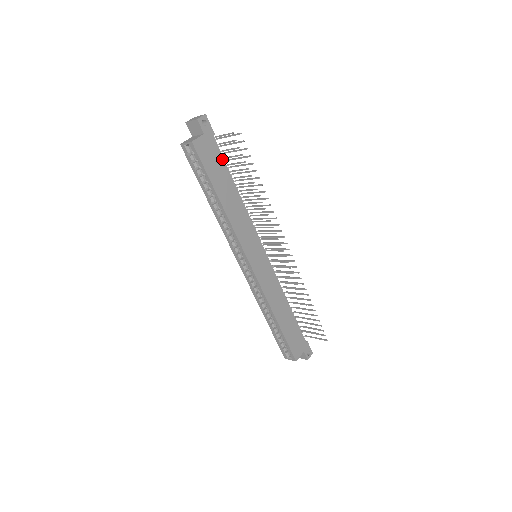
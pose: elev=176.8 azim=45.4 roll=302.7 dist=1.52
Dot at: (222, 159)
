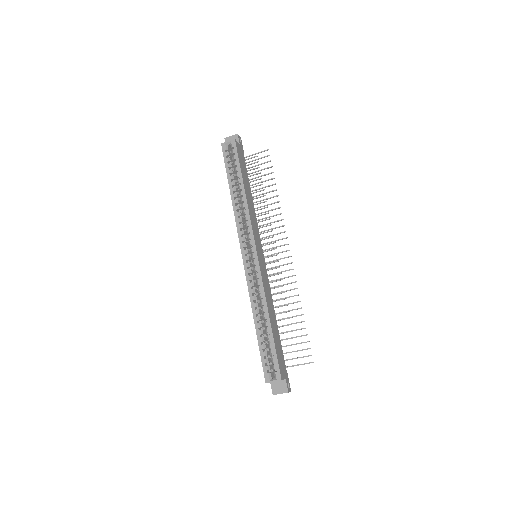
Dot at: (246, 169)
